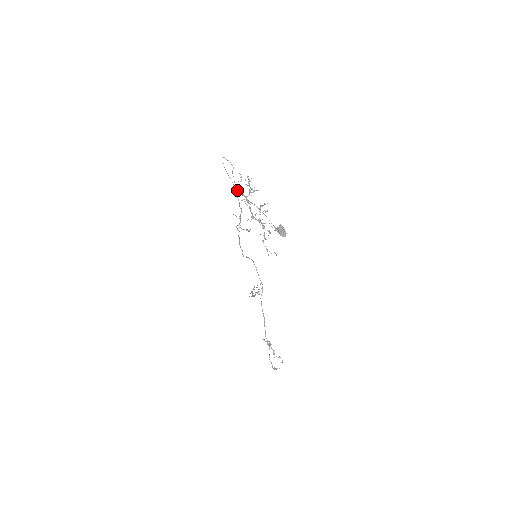
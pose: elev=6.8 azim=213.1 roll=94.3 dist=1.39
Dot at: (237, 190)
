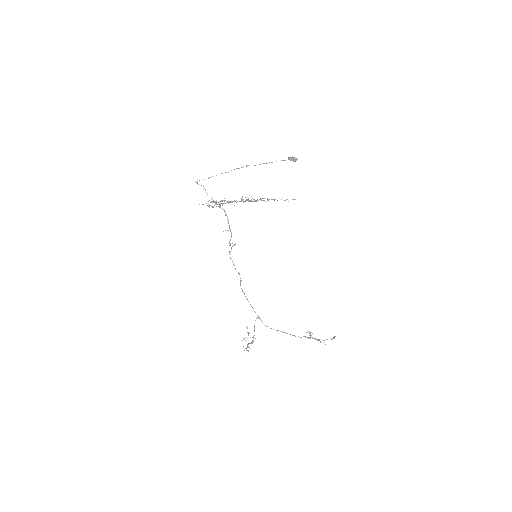
Dot at: (218, 202)
